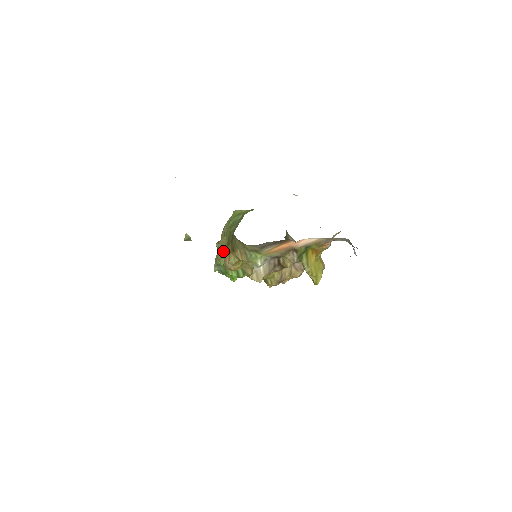
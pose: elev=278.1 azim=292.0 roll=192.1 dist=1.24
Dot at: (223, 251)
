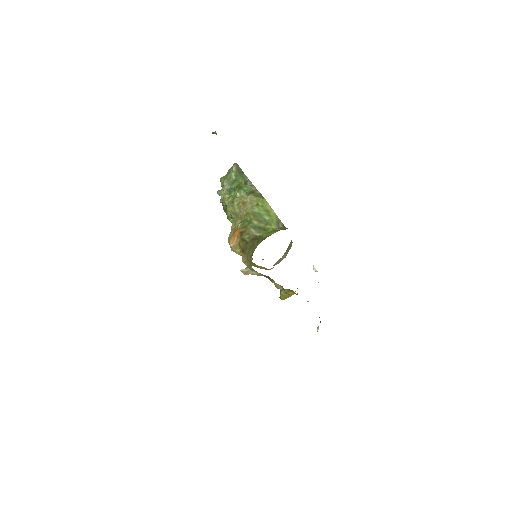
Dot at: (235, 212)
